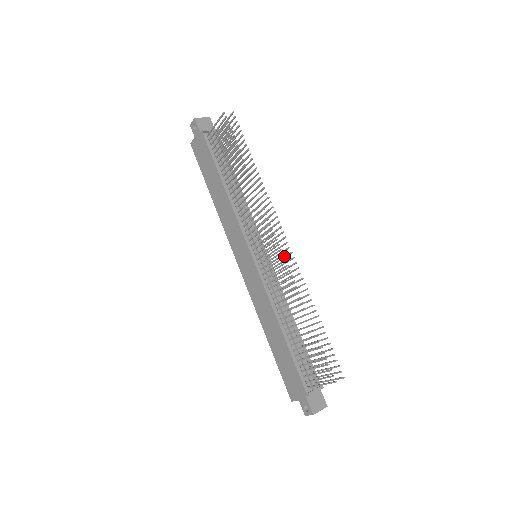
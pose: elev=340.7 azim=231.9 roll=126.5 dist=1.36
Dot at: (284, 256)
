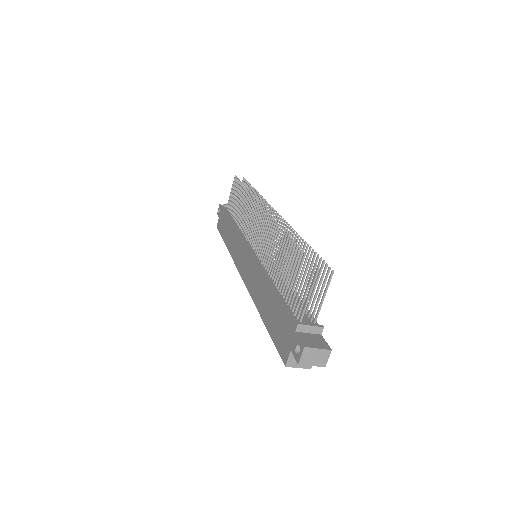
Dot at: occluded
